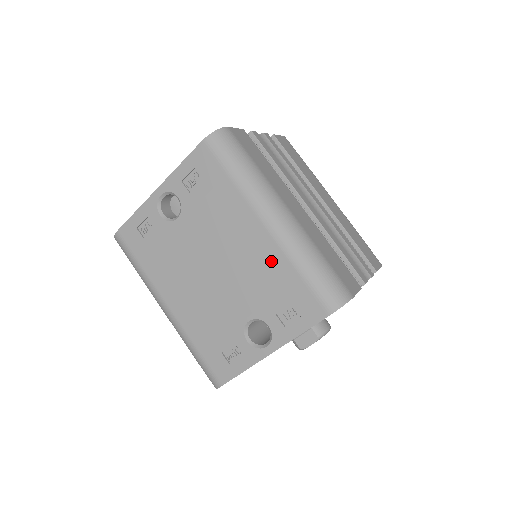
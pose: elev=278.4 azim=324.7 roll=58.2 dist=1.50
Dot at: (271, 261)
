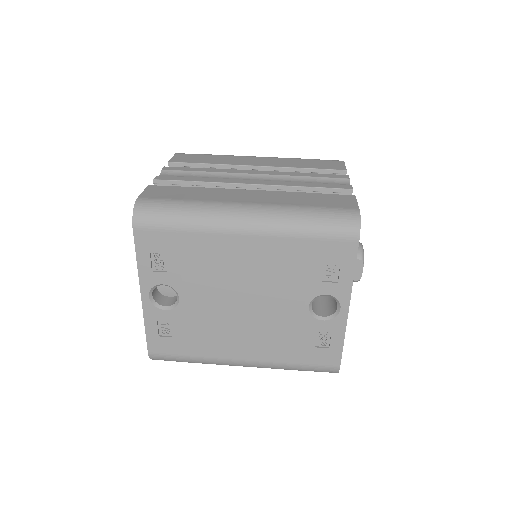
Dot at: (277, 252)
